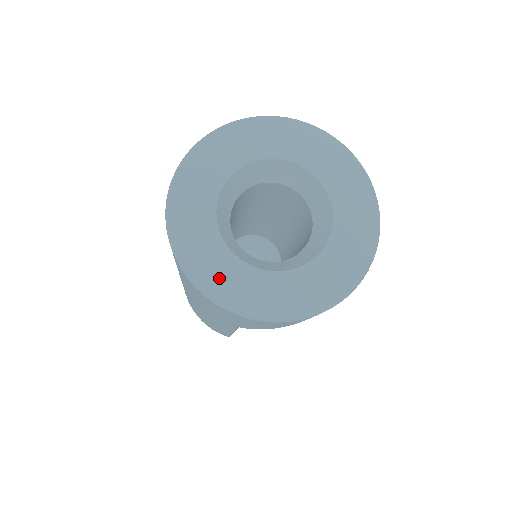
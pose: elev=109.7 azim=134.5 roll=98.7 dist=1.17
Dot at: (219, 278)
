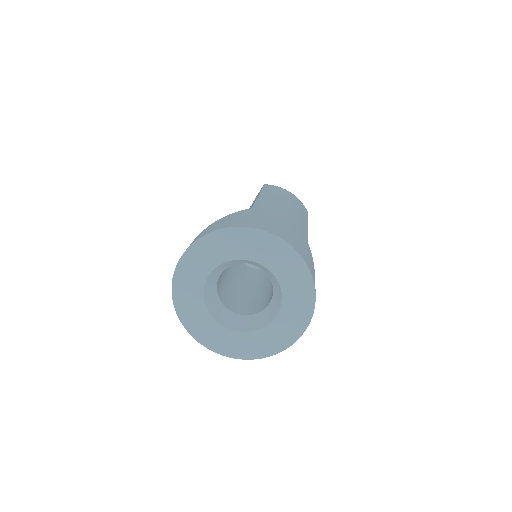
Dot at: (220, 342)
